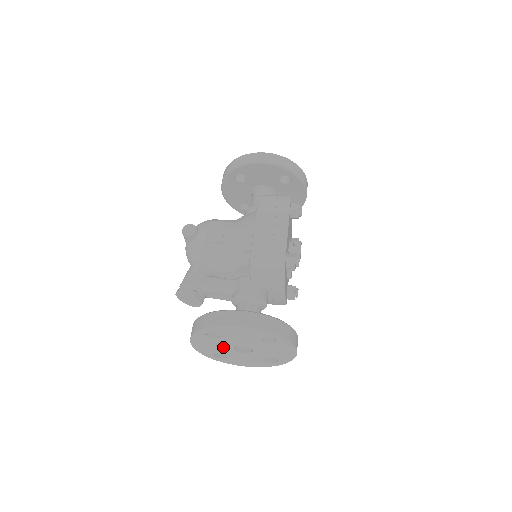
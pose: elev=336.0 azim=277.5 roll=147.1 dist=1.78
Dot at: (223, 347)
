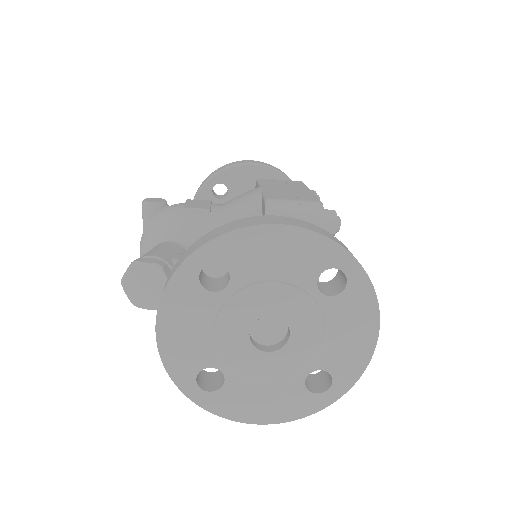
Dot at: (228, 327)
